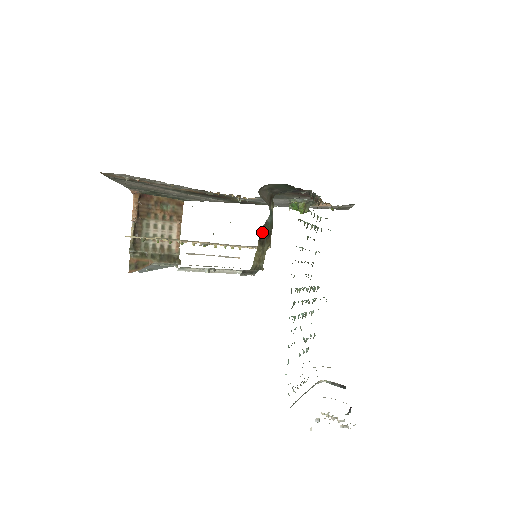
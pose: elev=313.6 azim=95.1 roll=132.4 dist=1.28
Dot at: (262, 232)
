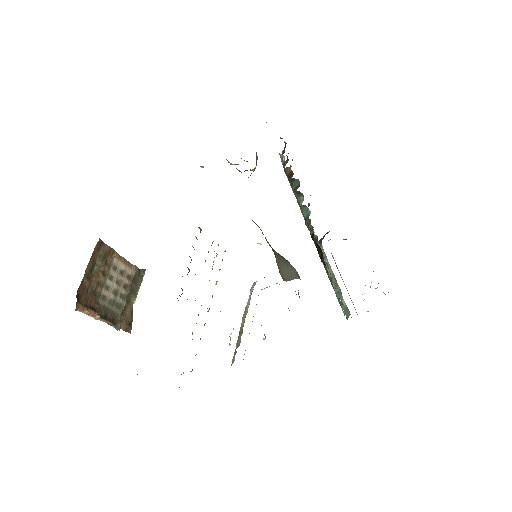
Dot at: (298, 290)
